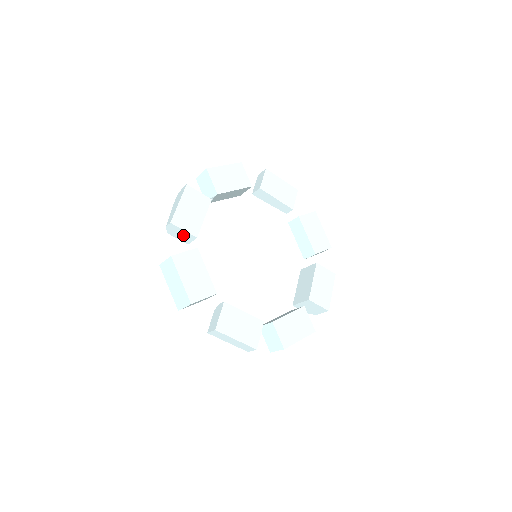
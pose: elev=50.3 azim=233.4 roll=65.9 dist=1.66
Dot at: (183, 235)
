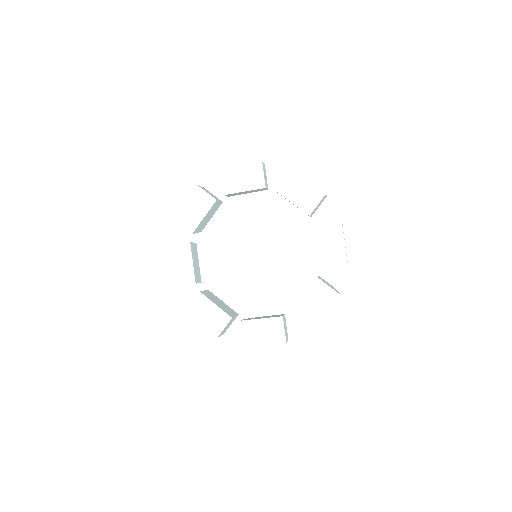
Dot at: occluded
